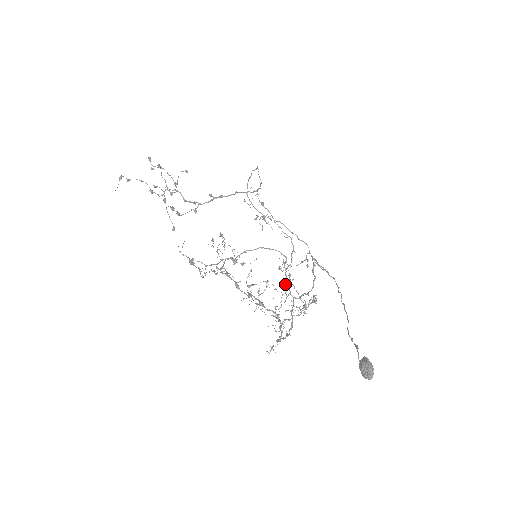
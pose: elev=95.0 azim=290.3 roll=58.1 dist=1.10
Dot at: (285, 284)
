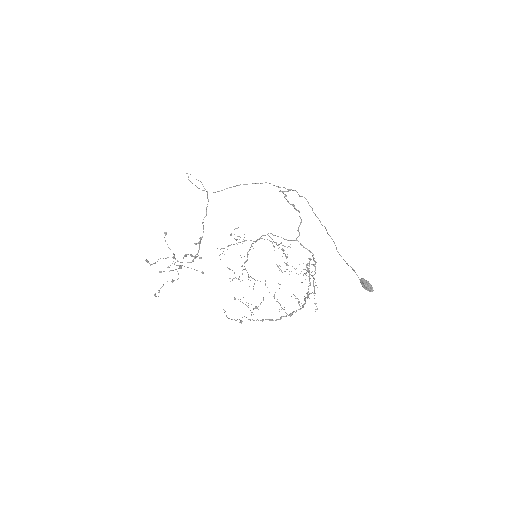
Dot at: occluded
